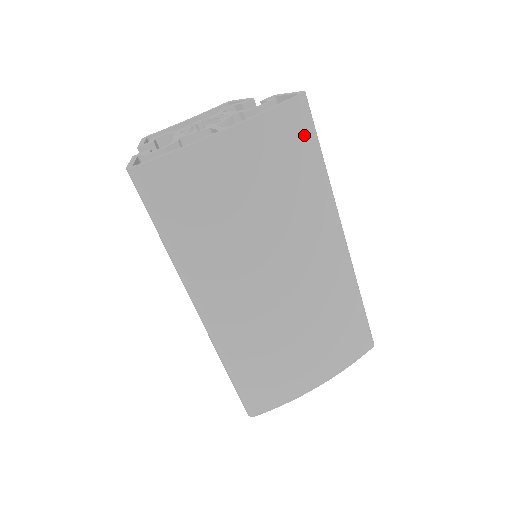
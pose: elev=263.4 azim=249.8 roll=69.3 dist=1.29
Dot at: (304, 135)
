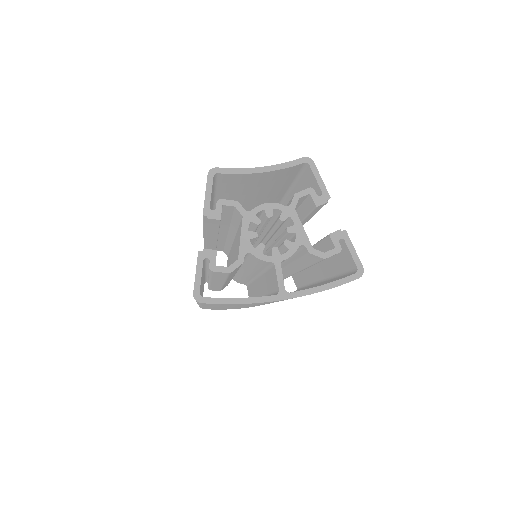
Dot at: occluded
